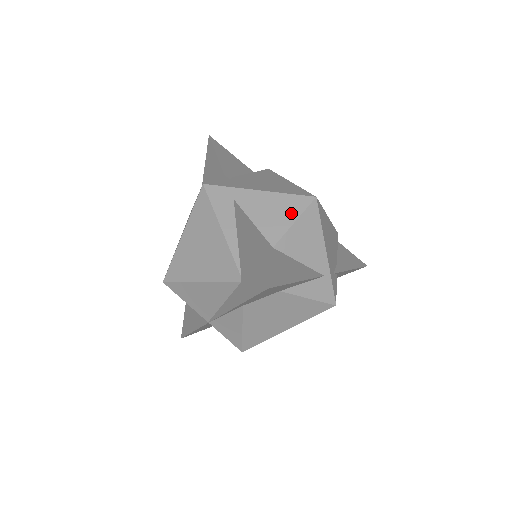
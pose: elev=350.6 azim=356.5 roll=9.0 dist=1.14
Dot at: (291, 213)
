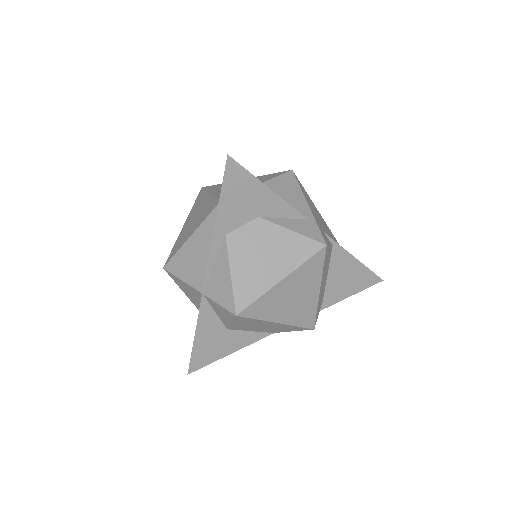
Dot at: (270, 177)
